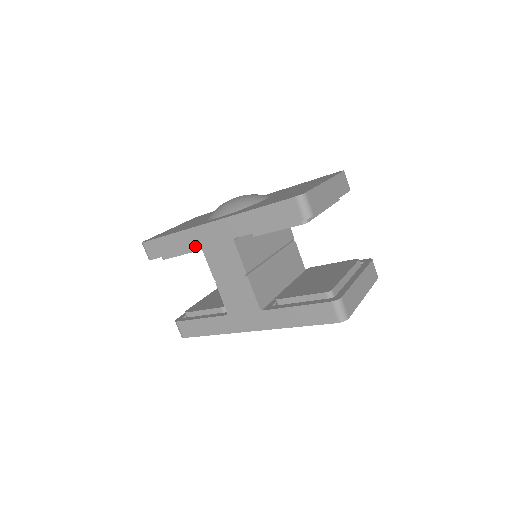
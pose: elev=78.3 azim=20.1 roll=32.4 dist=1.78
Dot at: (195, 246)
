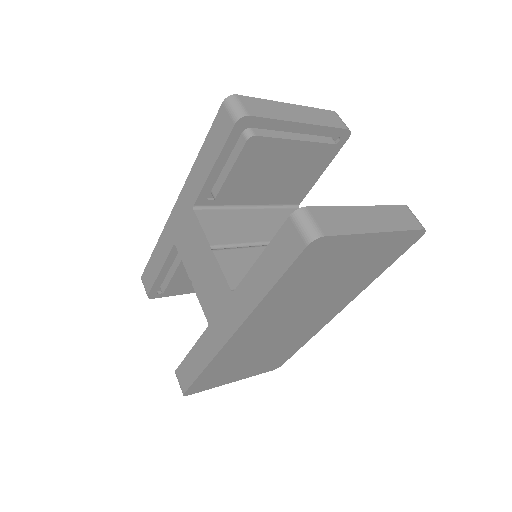
Dot at: (171, 246)
